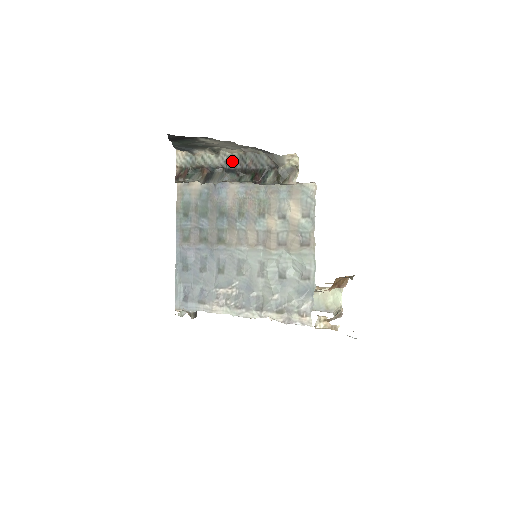
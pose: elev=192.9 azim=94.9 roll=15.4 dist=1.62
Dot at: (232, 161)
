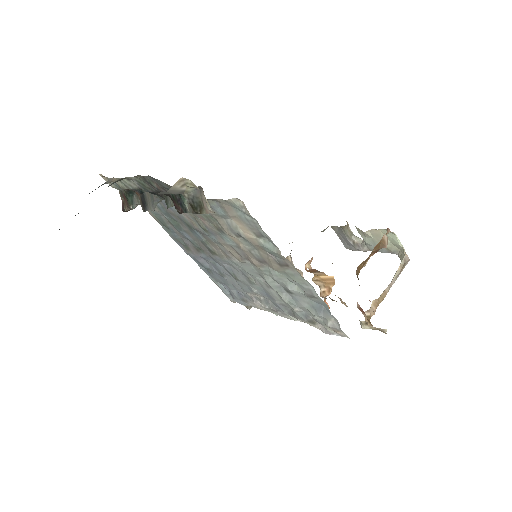
Dot at: (143, 185)
